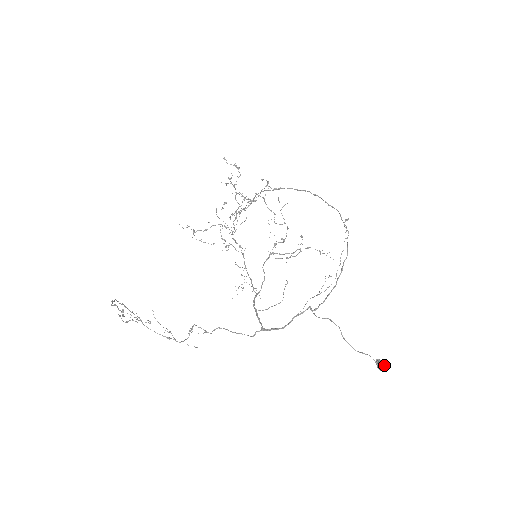
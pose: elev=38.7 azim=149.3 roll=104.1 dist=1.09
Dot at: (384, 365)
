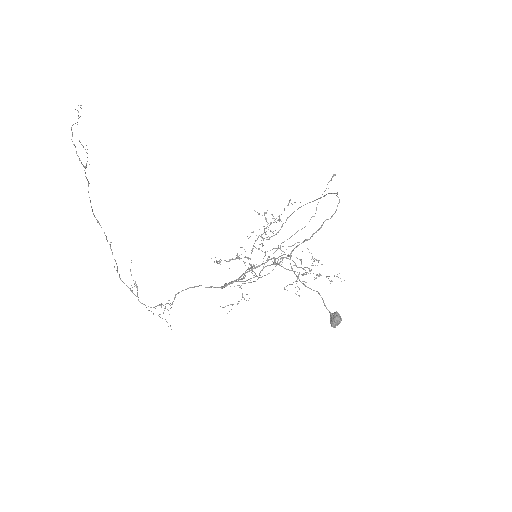
Dot at: (336, 314)
